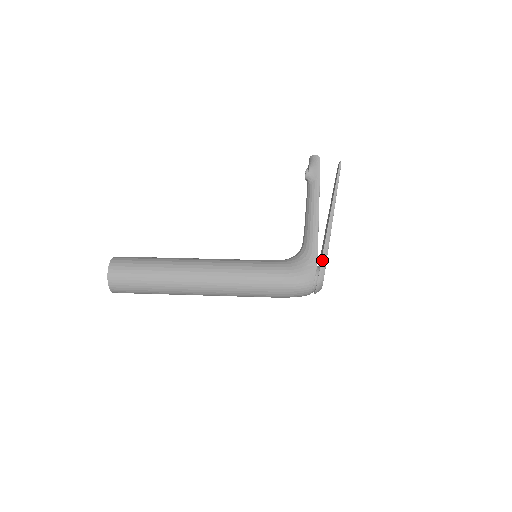
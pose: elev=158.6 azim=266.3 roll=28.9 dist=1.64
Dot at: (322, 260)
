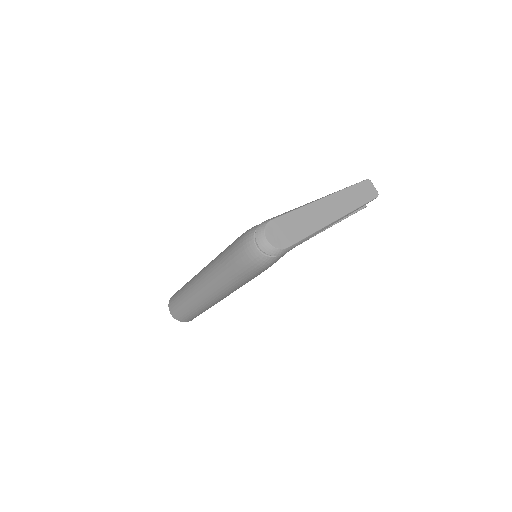
Dot at: (281, 214)
